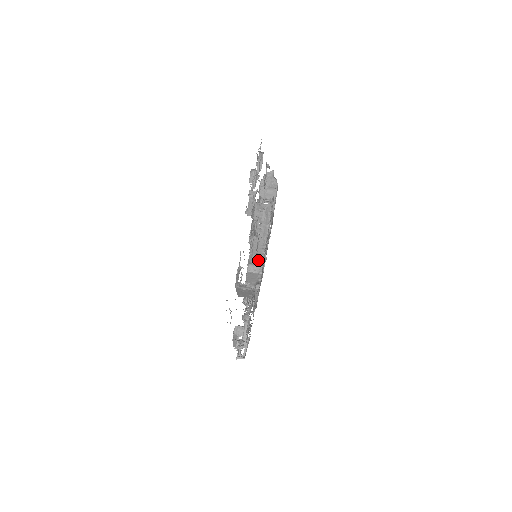
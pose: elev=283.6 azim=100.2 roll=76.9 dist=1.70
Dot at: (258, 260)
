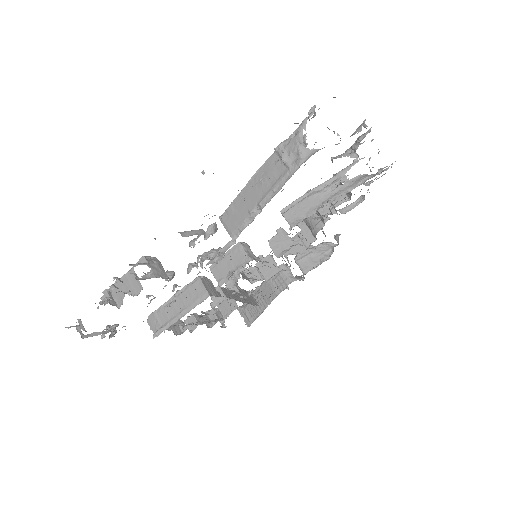
Dot at: (230, 291)
